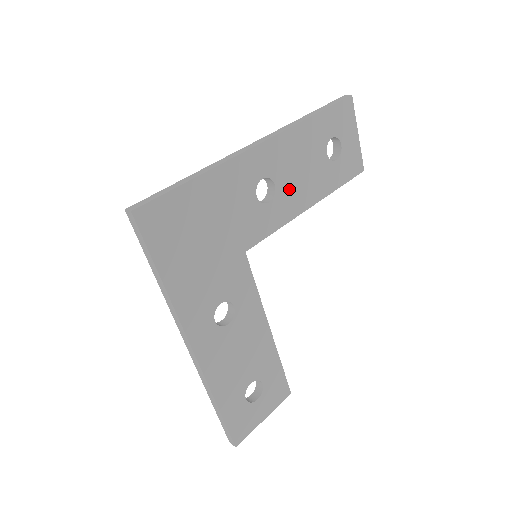
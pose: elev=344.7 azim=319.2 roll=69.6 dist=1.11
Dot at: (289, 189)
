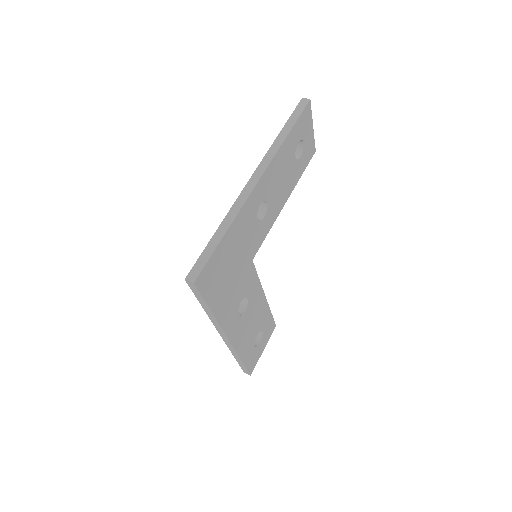
Dot at: (275, 199)
